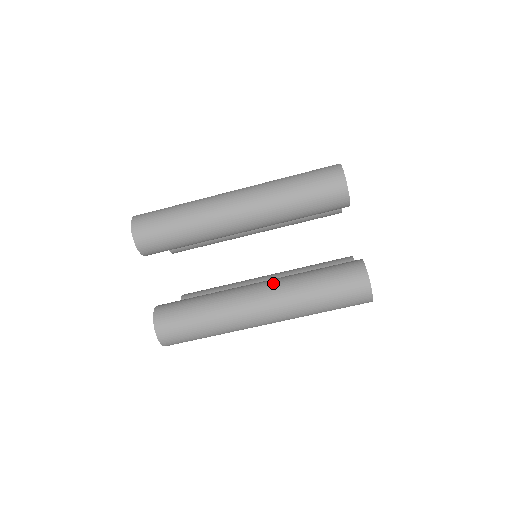
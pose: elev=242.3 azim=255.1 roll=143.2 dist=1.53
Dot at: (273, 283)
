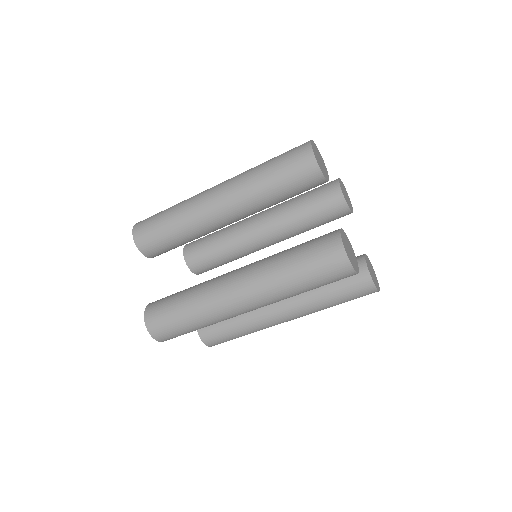
Dot at: (251, 263)
